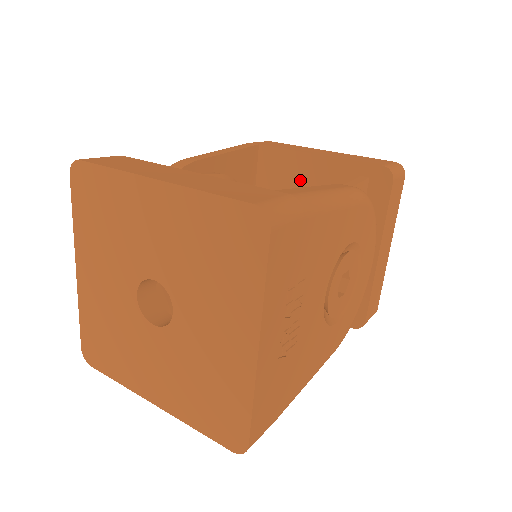
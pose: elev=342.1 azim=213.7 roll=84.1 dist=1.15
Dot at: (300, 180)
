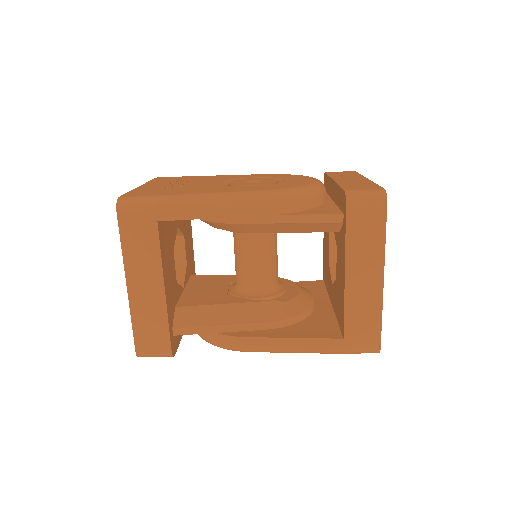
Dot at: (326, 248)
